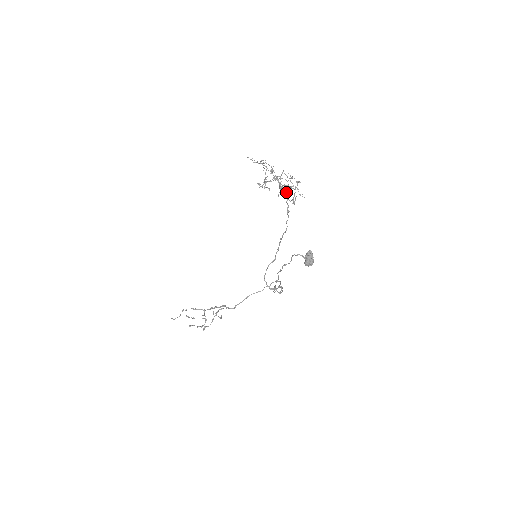
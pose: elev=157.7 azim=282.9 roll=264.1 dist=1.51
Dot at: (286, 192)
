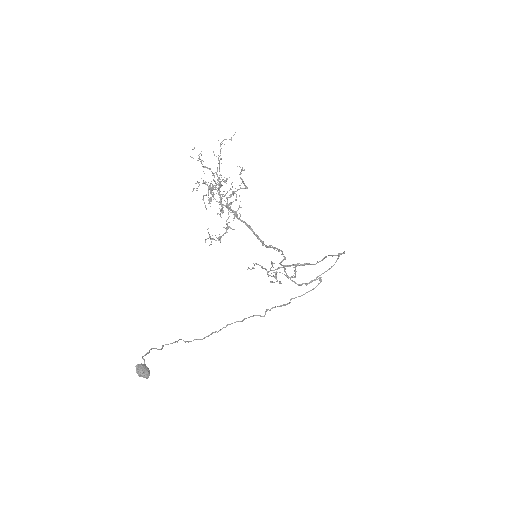
Dot at: occluded
